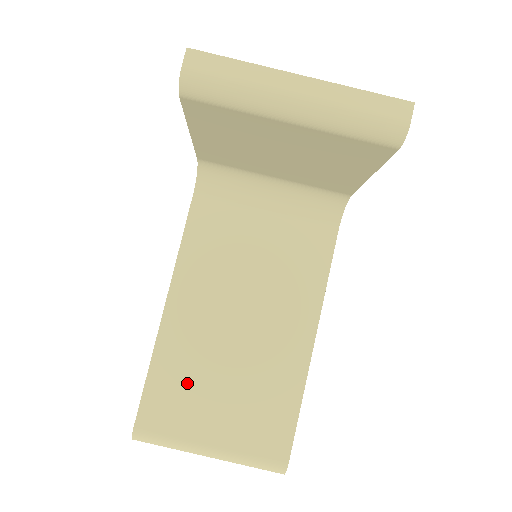
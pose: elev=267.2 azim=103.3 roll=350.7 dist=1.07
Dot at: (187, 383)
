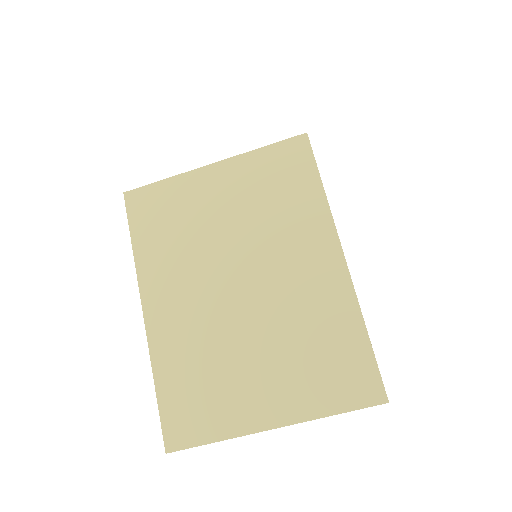
Dot at: occluded
